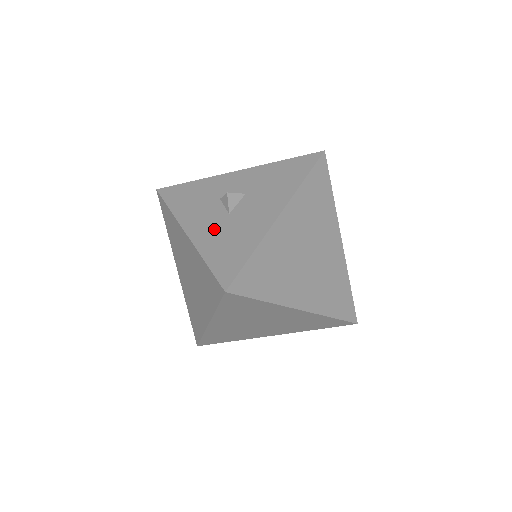
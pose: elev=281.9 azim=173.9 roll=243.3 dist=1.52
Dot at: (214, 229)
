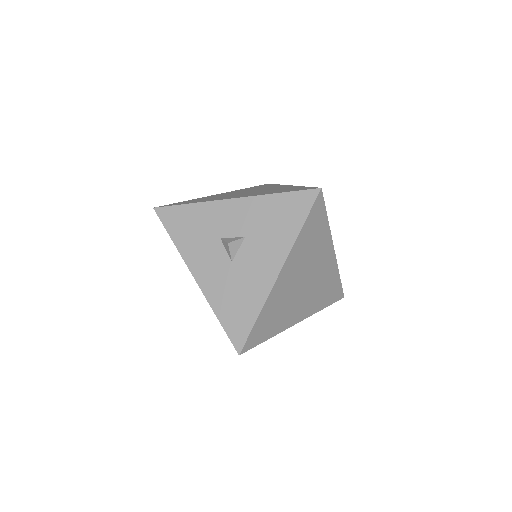
Dot at: (220, 280)
